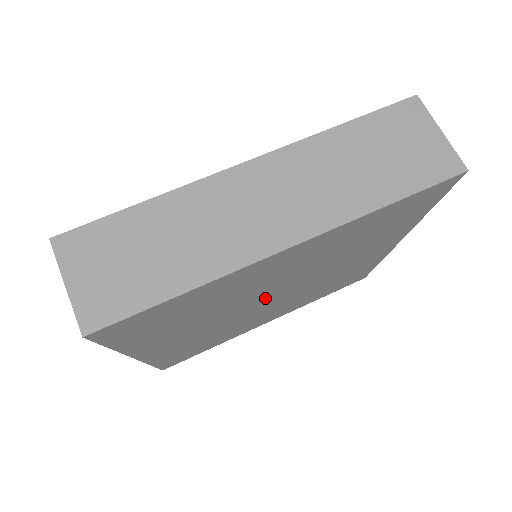
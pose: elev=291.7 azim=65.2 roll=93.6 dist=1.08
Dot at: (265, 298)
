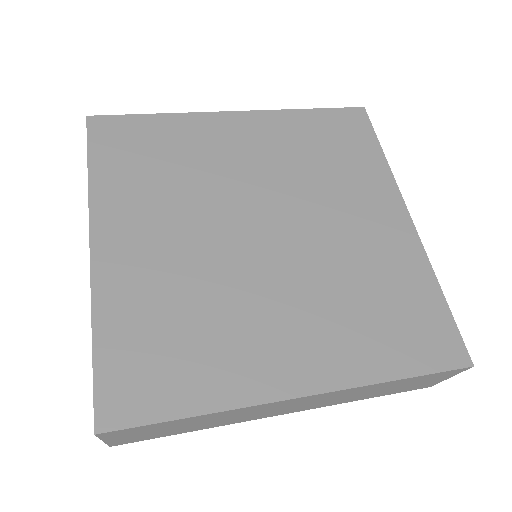
Dot at: (247, 219)
